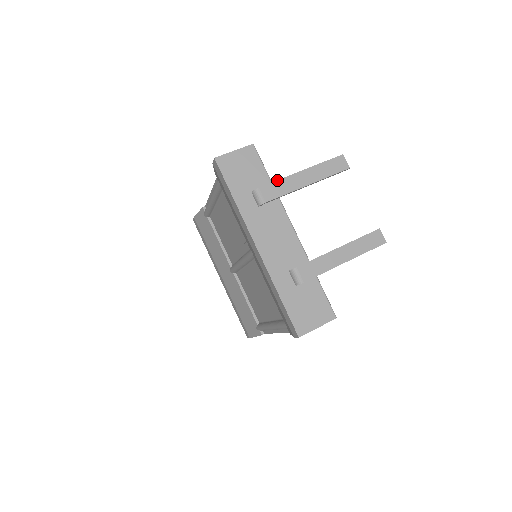
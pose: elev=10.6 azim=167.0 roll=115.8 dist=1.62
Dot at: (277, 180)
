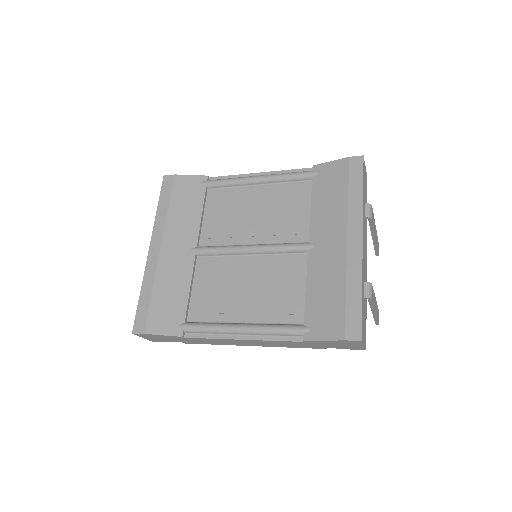
Dot at: occluded
